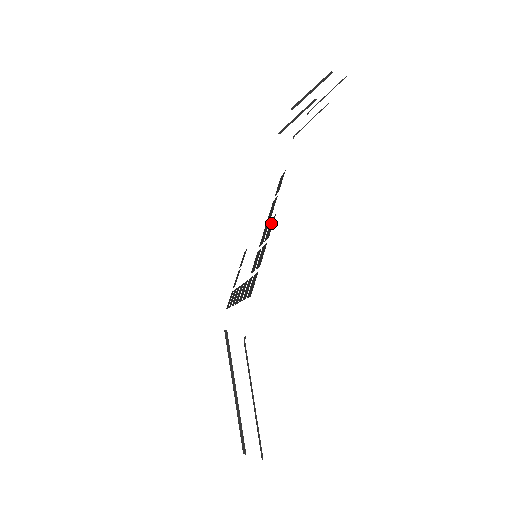
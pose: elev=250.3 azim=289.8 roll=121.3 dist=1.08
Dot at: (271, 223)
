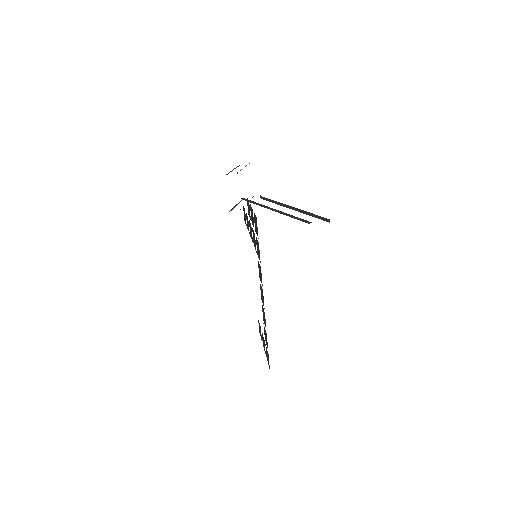
Dot at: (248, 207)
